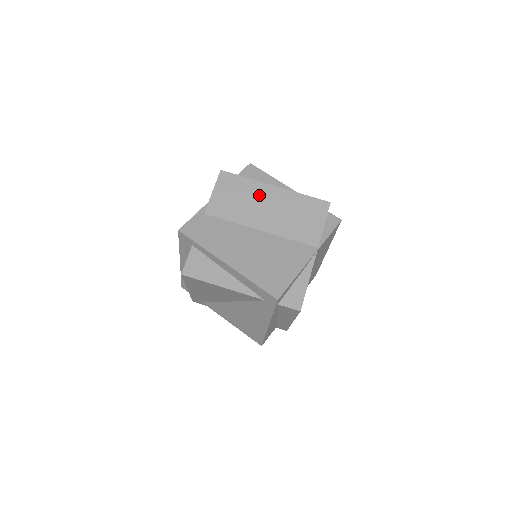
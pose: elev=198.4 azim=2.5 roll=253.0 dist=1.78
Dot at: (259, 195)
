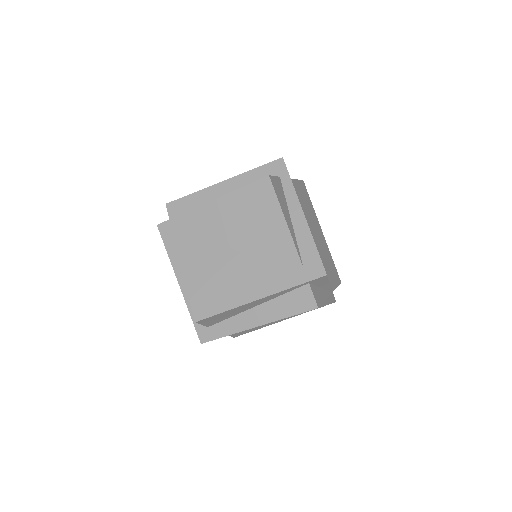
Dot at: (315, 221)
